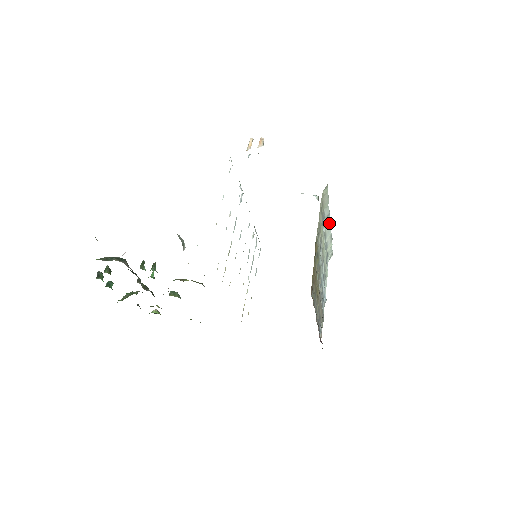
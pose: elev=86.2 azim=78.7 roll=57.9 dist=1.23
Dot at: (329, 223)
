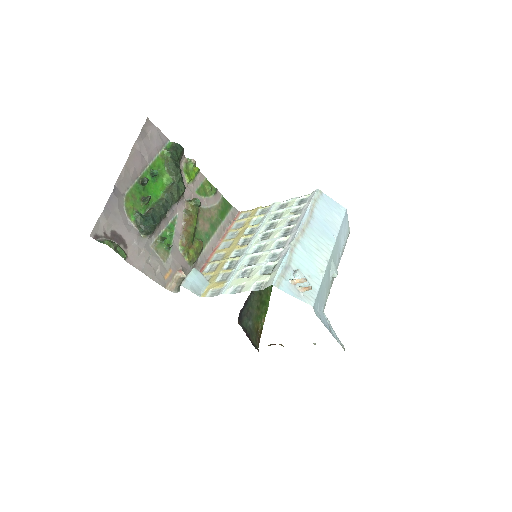
Dot at: occluded
